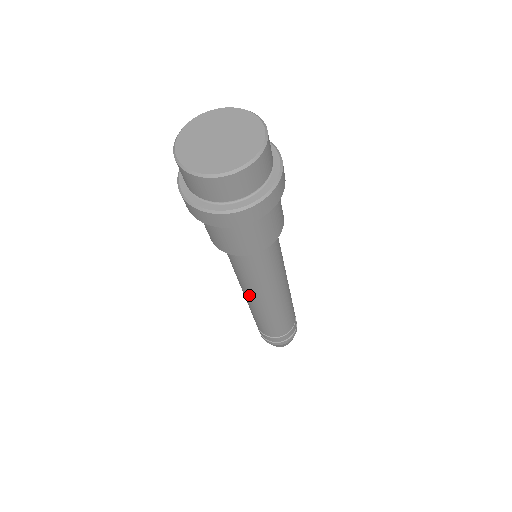
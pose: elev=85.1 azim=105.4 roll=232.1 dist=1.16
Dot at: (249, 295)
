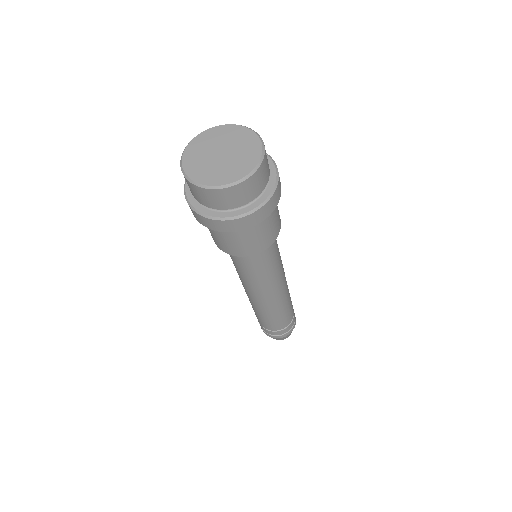
Dot at: (254, 293)
